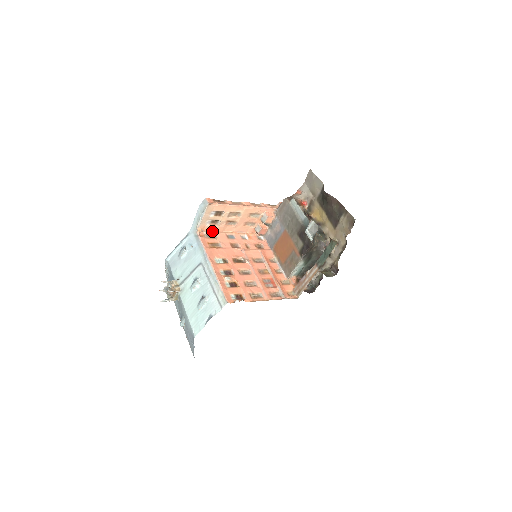
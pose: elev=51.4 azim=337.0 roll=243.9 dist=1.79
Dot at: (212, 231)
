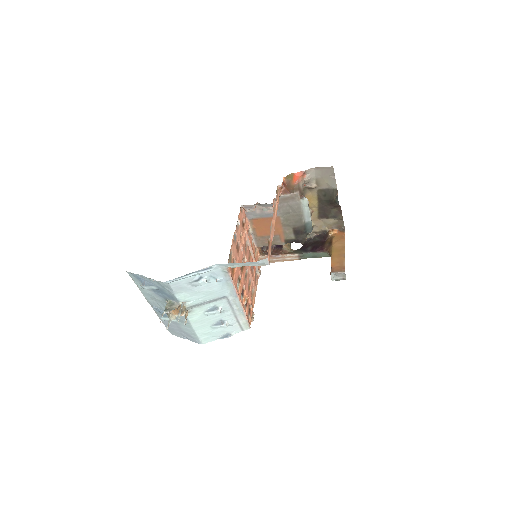
Dot at: (230, 250)
